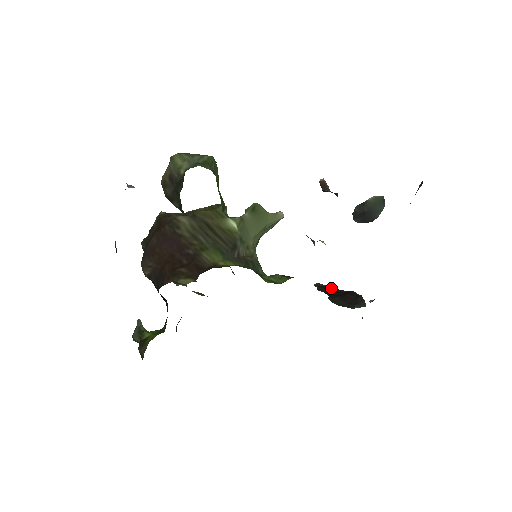
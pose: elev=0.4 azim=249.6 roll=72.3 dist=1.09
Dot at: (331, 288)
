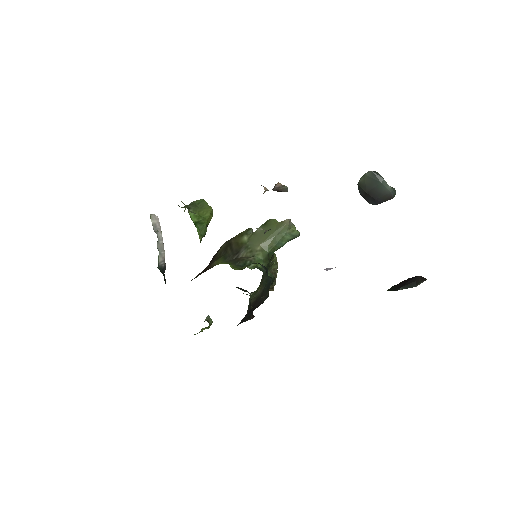
Dot at: occluded
